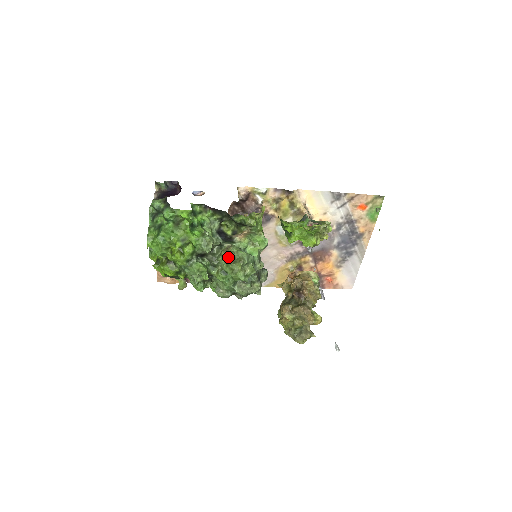
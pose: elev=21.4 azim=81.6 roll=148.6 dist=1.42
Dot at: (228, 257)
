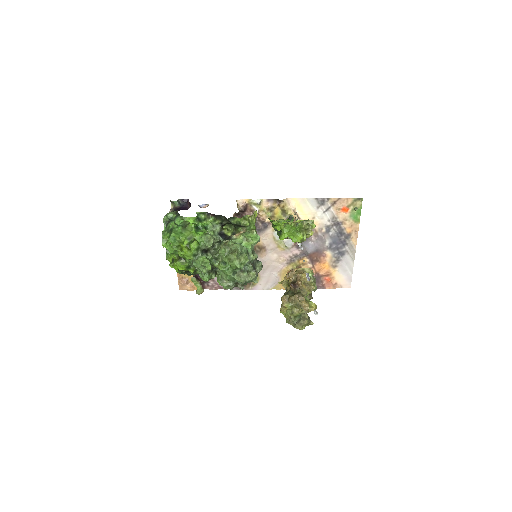
Dot at: (226, 250)
